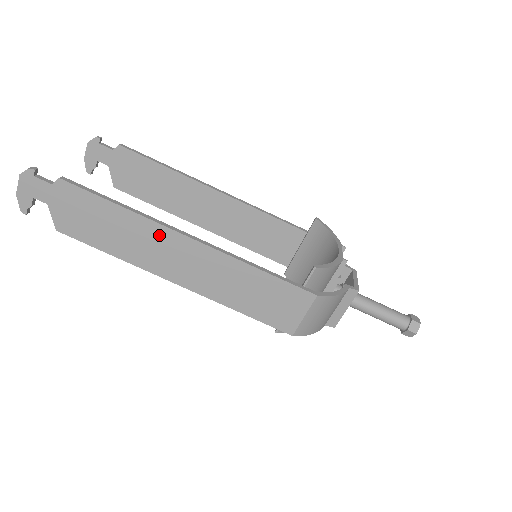
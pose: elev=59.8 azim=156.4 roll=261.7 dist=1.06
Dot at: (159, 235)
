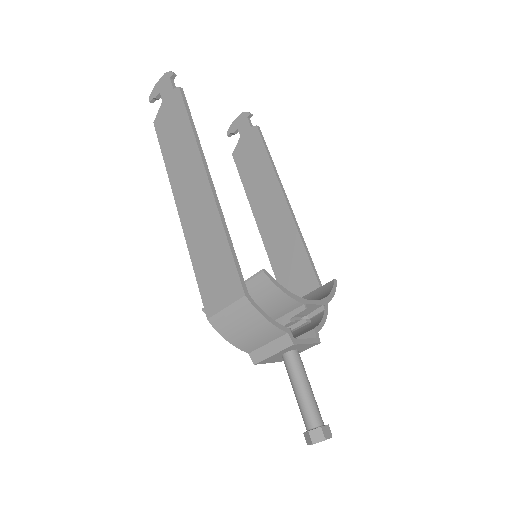
Dot at: (195, 163)
